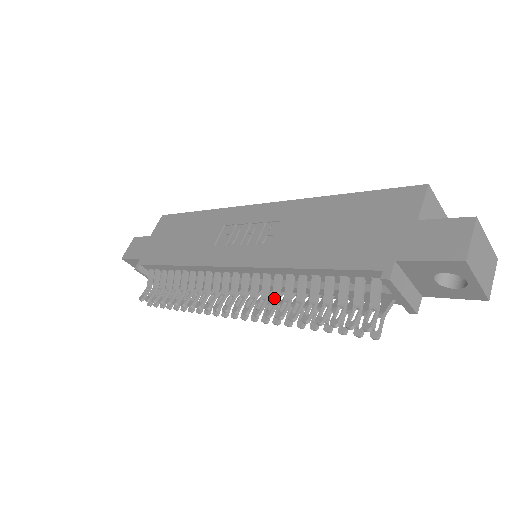
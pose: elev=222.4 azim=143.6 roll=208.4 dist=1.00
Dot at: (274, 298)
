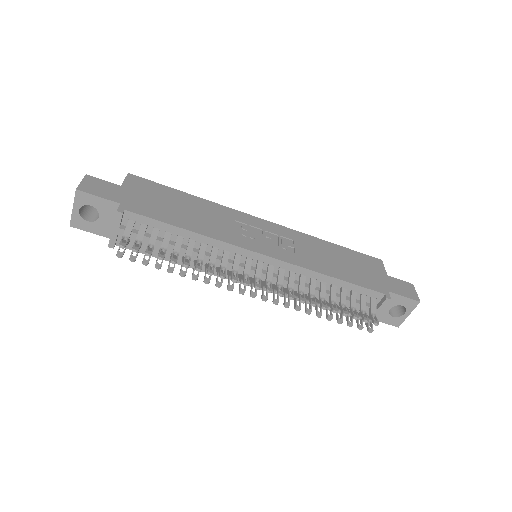
Dot at: (301, 291)
